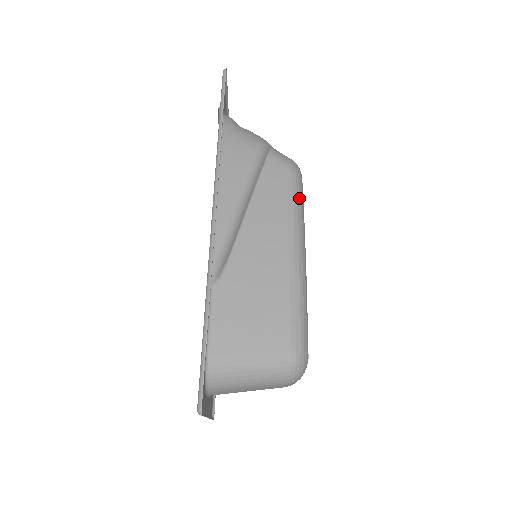
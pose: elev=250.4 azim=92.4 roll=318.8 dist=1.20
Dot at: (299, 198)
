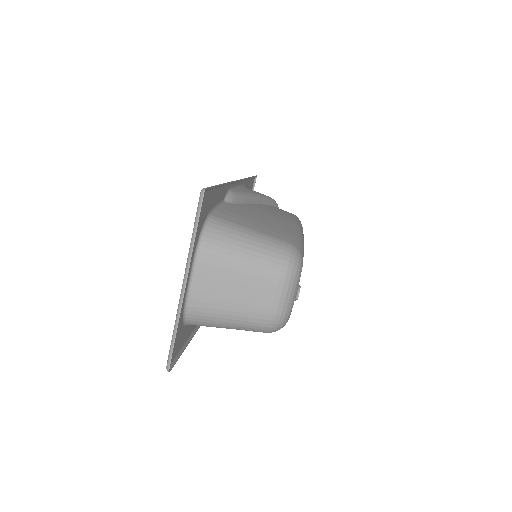
Dot at: (300, 222)
